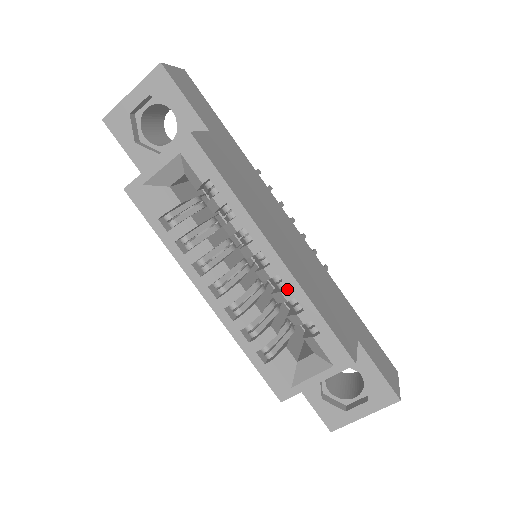
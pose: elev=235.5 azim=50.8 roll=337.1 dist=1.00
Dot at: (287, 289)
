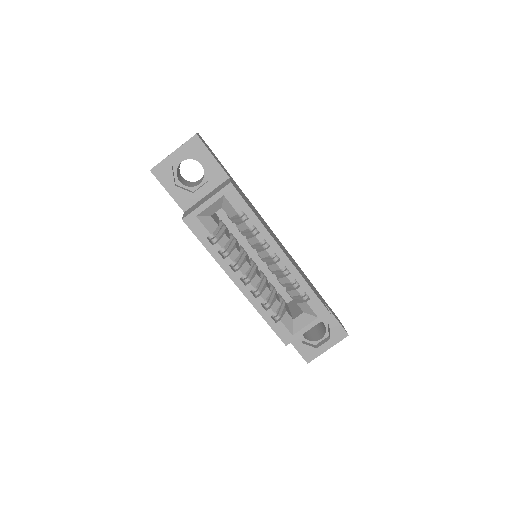
Dot at: (291, 274)
